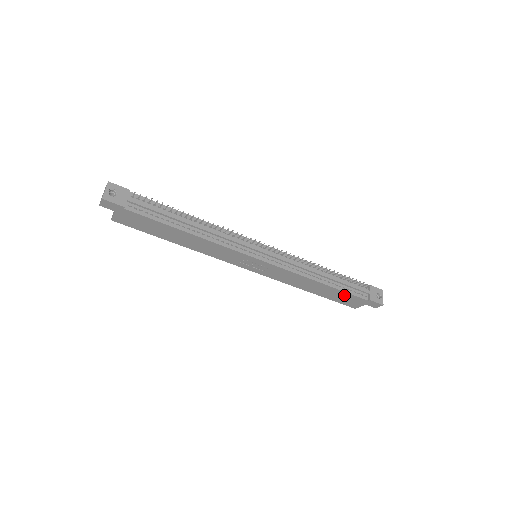
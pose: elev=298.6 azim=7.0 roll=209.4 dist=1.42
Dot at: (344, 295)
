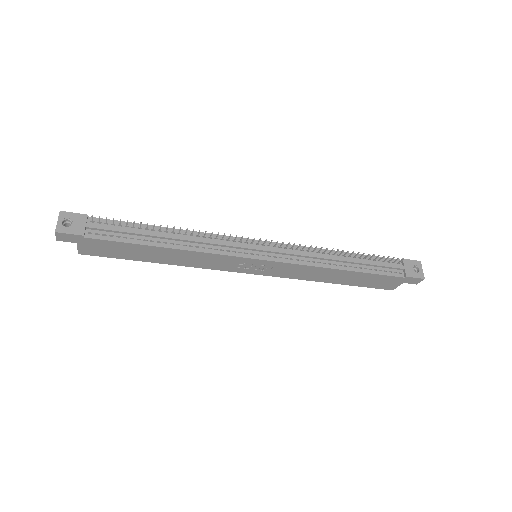
Dot at: (373, 278)
